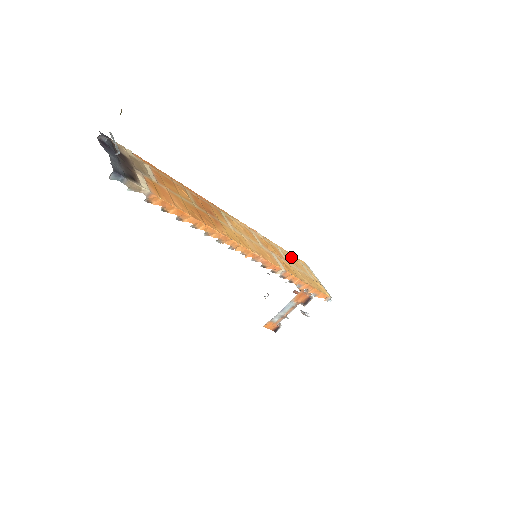
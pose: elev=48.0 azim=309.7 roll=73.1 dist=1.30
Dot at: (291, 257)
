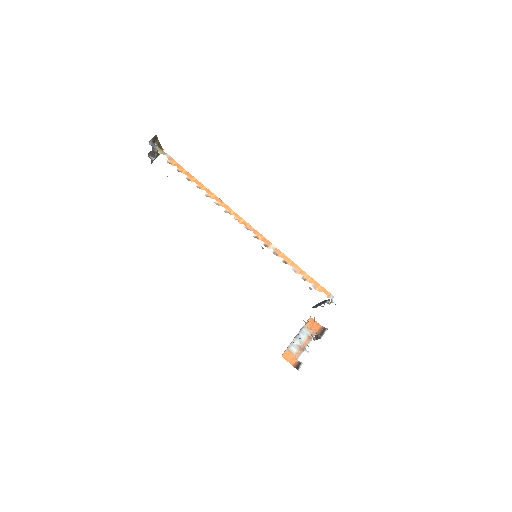
Dot at: occluded
